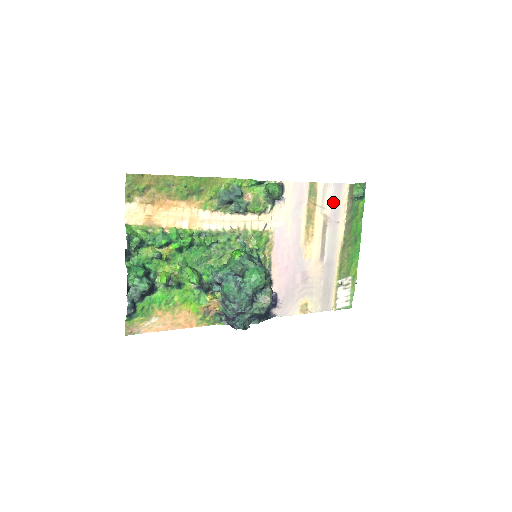
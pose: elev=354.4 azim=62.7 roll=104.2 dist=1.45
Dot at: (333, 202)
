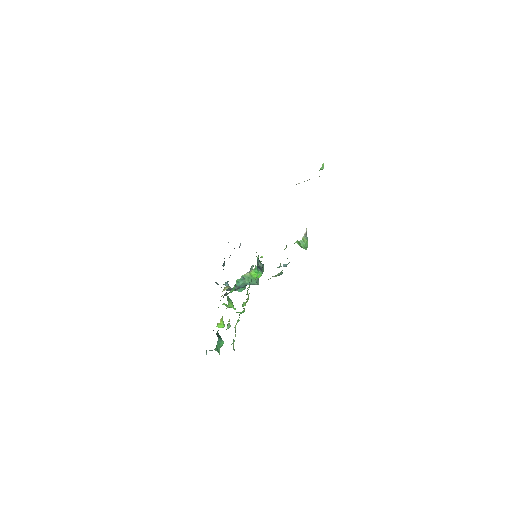
Dot at: occluded
